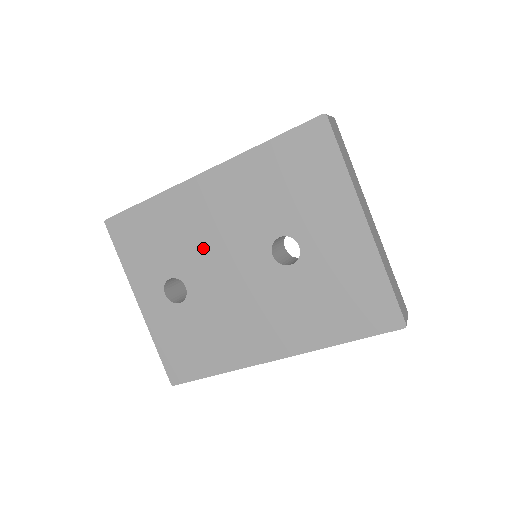
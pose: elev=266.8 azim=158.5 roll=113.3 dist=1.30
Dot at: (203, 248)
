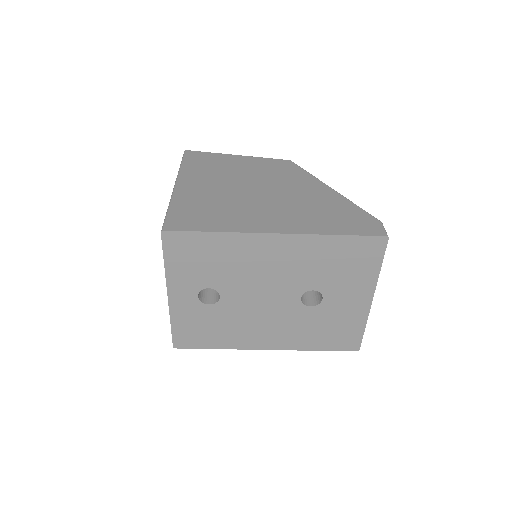
Dot at: (249, 279)
